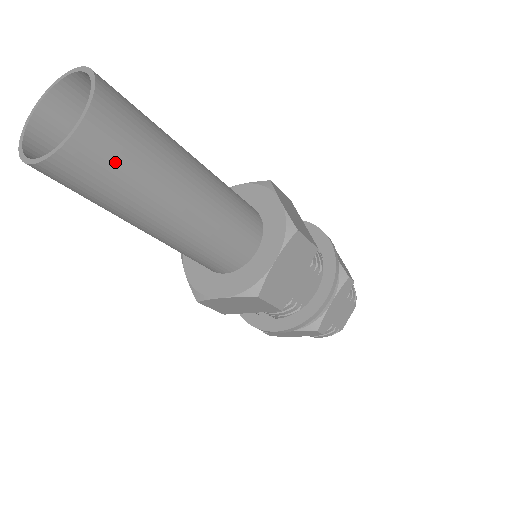
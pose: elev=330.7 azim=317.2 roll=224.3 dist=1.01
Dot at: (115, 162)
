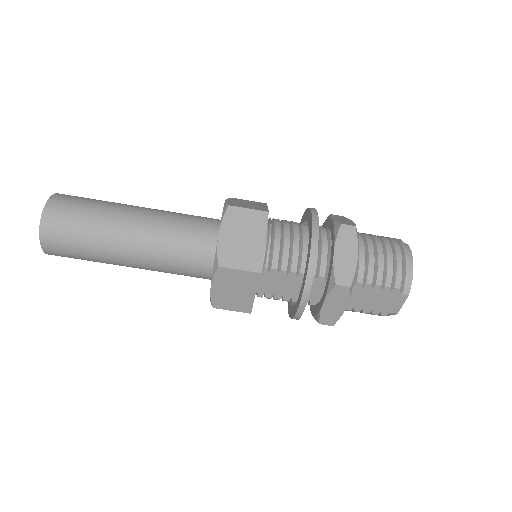
Dot at: (70, 253)
